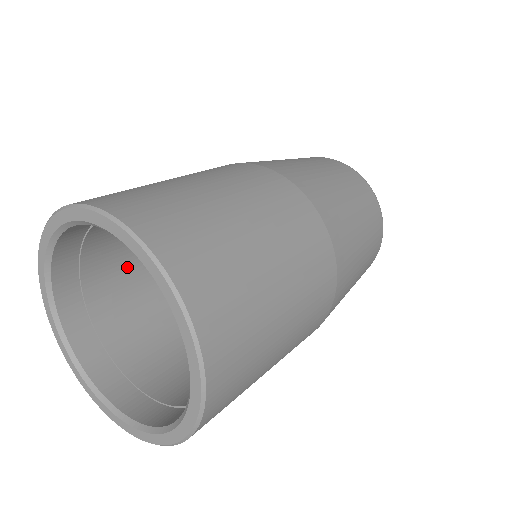
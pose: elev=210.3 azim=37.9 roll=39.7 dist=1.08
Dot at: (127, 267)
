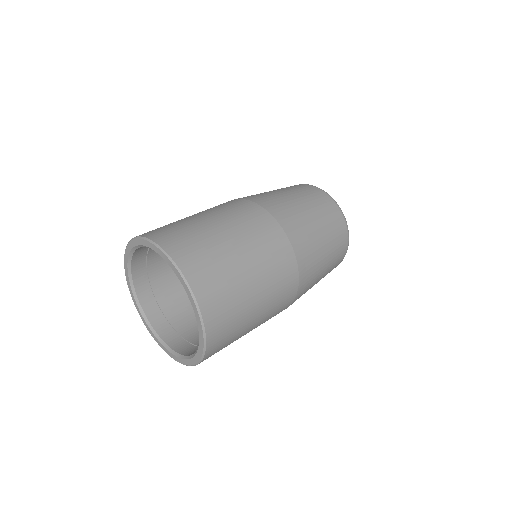
Dot at: occluded
